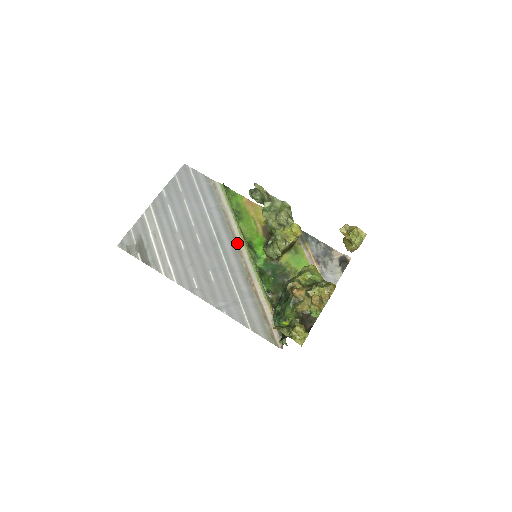
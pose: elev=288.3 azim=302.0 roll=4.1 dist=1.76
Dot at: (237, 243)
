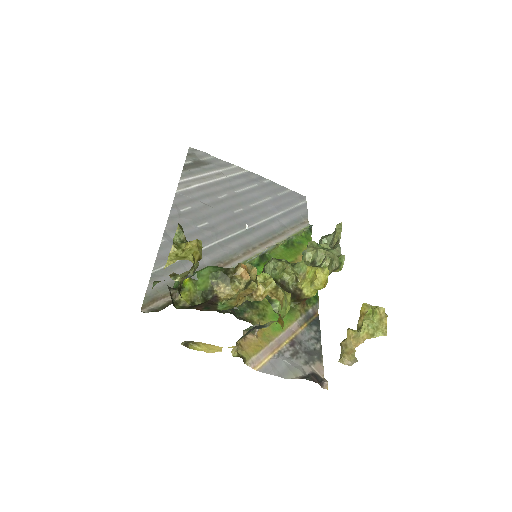
Dot at: (257, 247)
